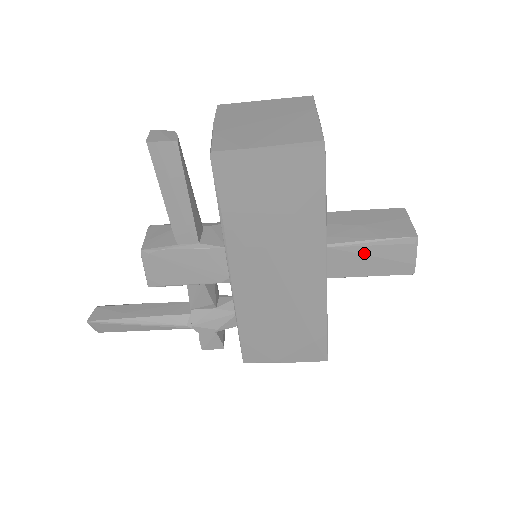
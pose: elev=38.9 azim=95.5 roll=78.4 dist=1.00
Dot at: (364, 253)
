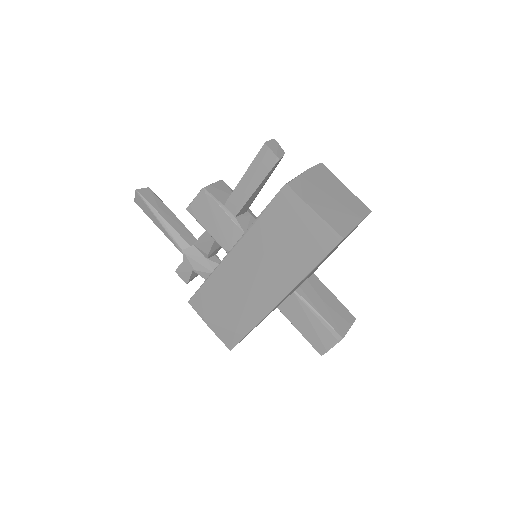
Dot at: (308, 316)
